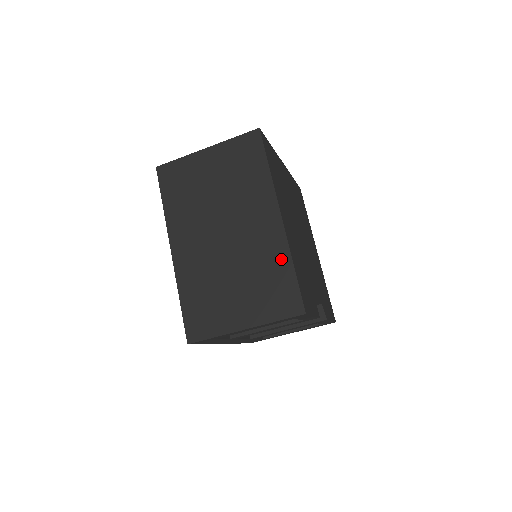
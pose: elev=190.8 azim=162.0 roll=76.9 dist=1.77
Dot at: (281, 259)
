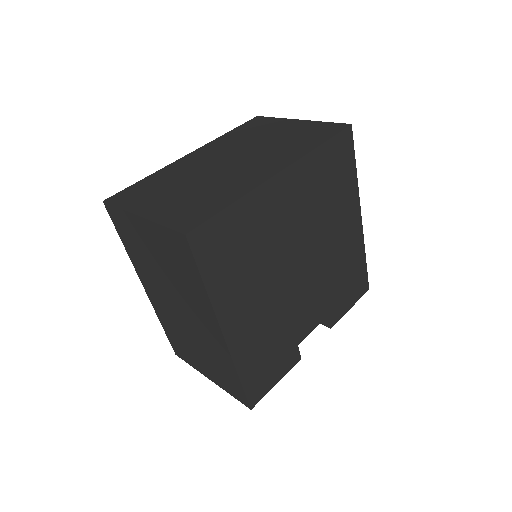
Dot at: (228, 365)
